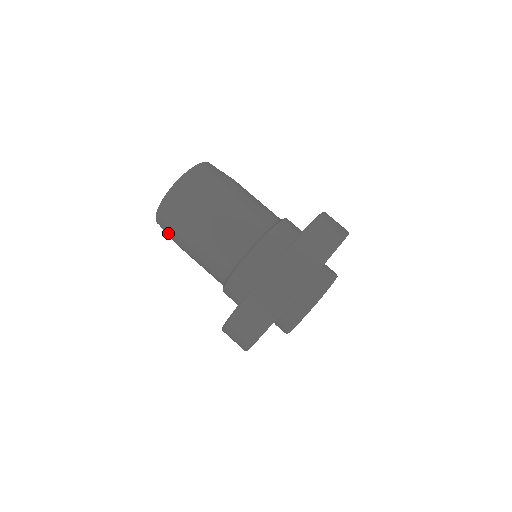
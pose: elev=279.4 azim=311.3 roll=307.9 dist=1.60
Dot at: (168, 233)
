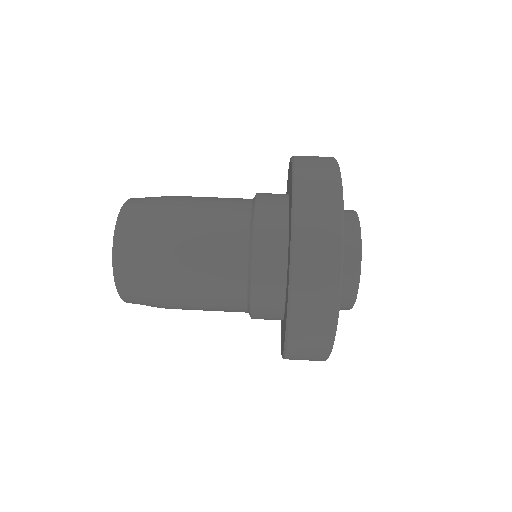
Dot at: (142, 293)
